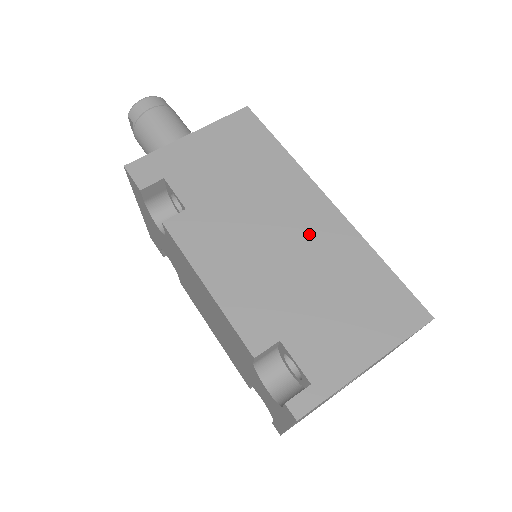
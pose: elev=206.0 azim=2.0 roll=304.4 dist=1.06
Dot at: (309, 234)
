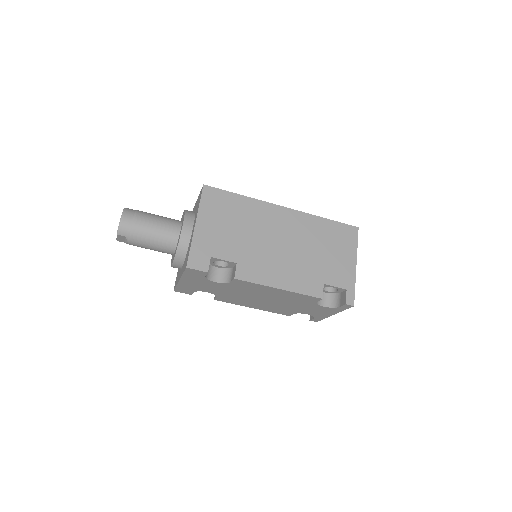
Dot at: (292, 230)
